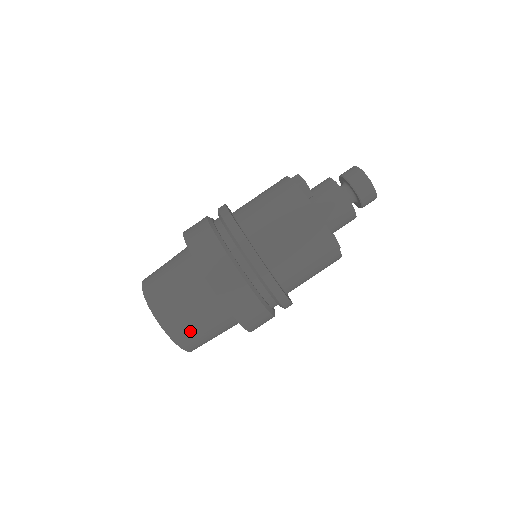
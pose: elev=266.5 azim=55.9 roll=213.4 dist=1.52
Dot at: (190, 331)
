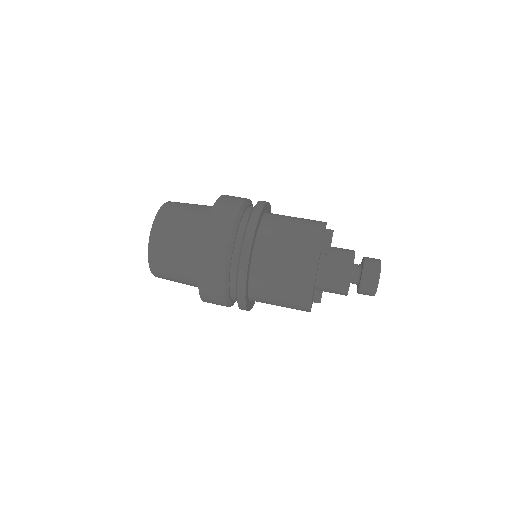
Dot at: (165, 266)
